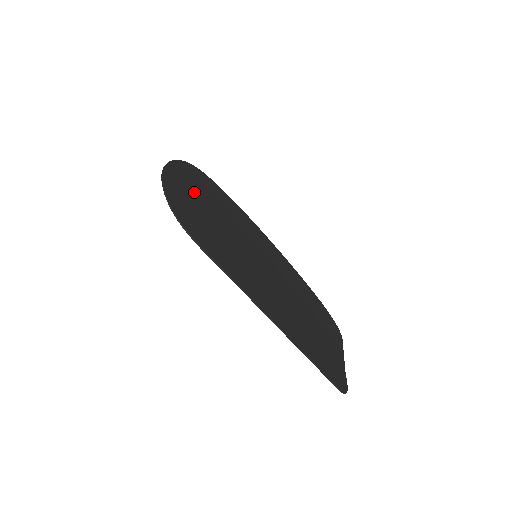
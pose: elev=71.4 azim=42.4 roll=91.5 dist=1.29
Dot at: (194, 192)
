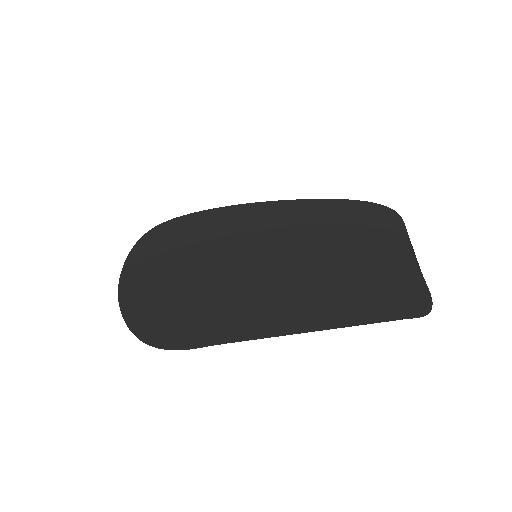
Dot at: (159, 273)
